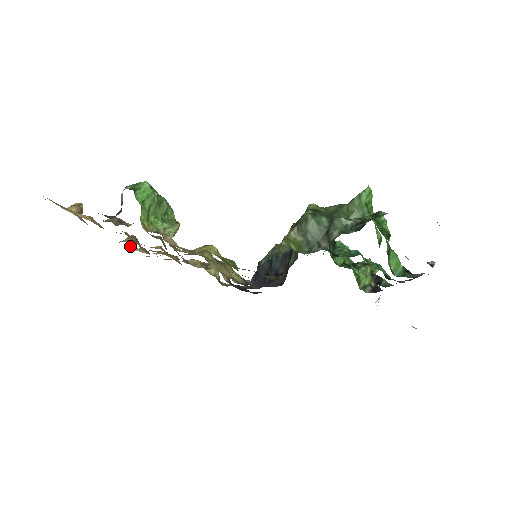
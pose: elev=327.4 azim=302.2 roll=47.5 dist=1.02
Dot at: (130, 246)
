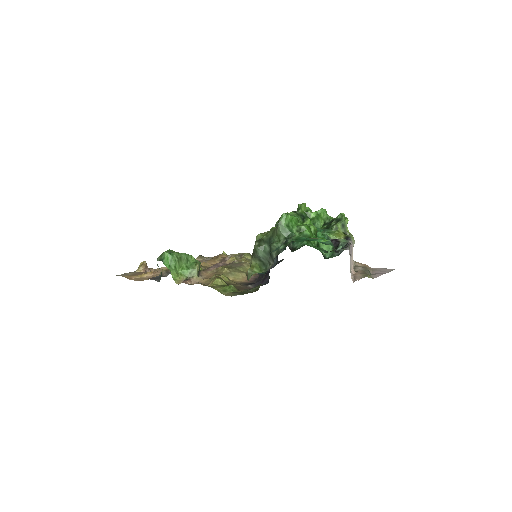
Dot at: occluded
